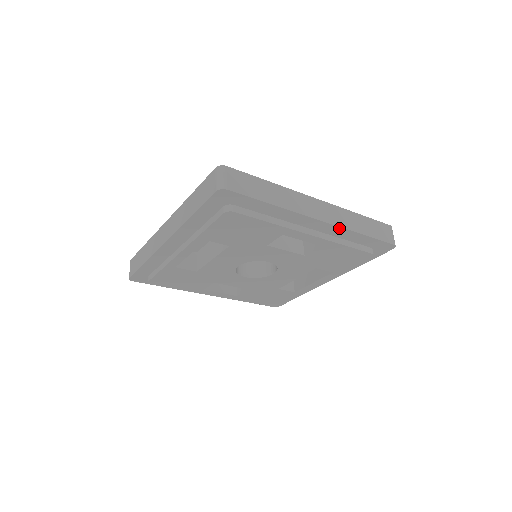
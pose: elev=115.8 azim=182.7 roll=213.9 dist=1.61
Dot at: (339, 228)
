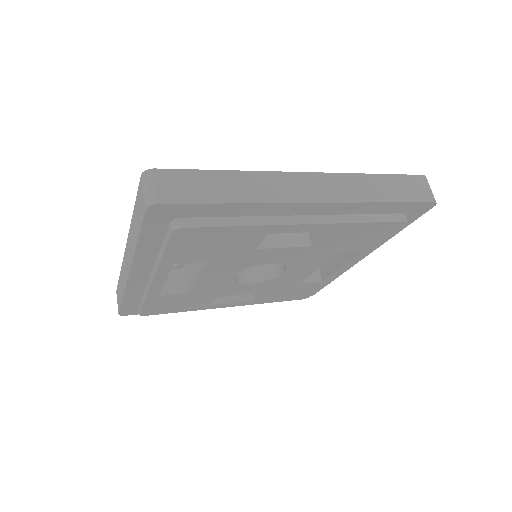
Dot at: (345, 204)
